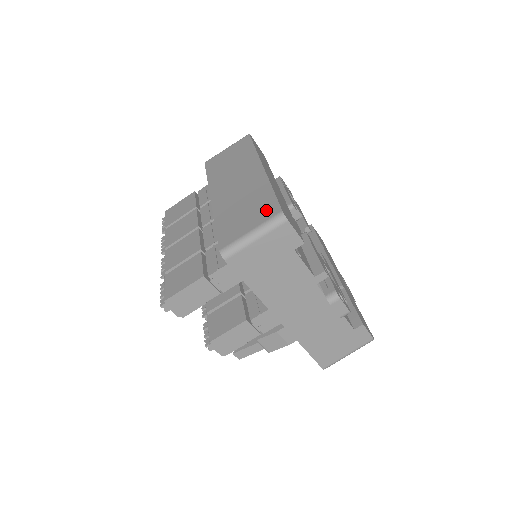
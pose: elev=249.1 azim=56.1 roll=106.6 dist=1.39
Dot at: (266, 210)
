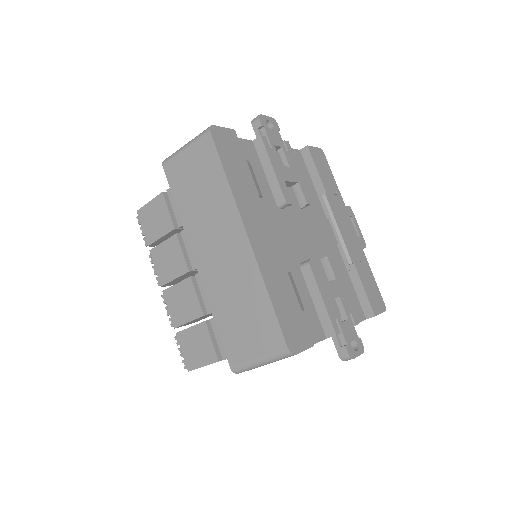
Dot at: (269, 335)
